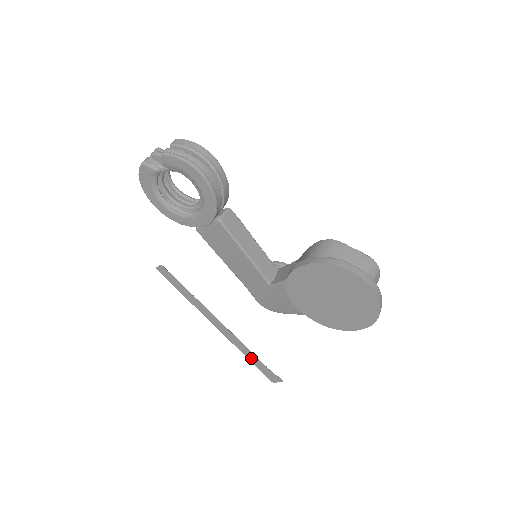
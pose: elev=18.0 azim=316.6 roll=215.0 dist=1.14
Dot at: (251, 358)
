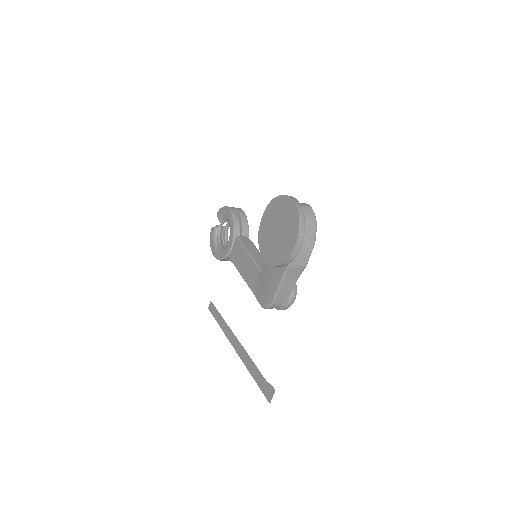
Dot at: (254, 373)
